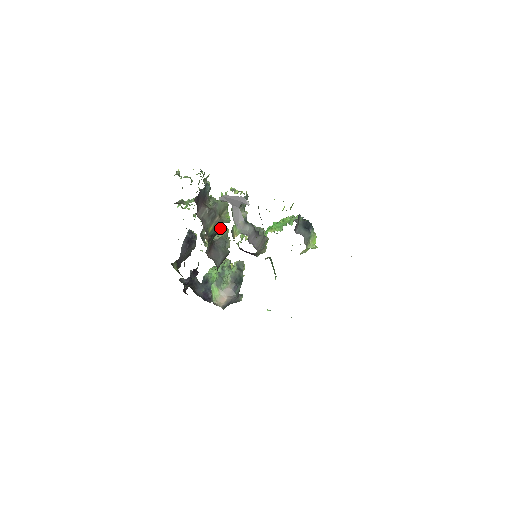
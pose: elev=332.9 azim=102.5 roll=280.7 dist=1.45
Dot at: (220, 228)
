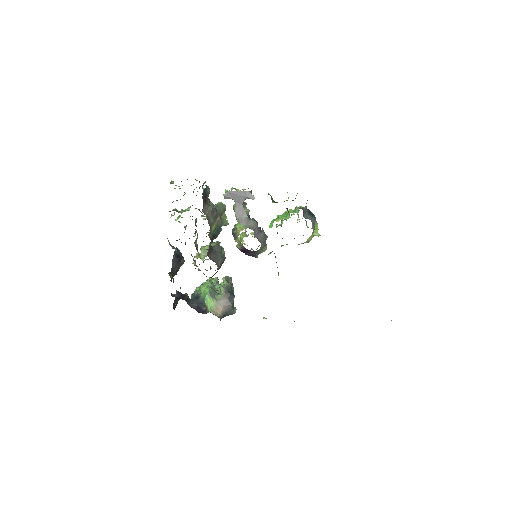
Dot at: (218, 231)
